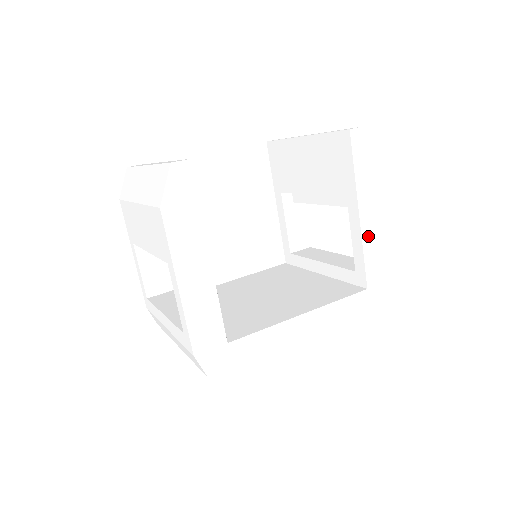
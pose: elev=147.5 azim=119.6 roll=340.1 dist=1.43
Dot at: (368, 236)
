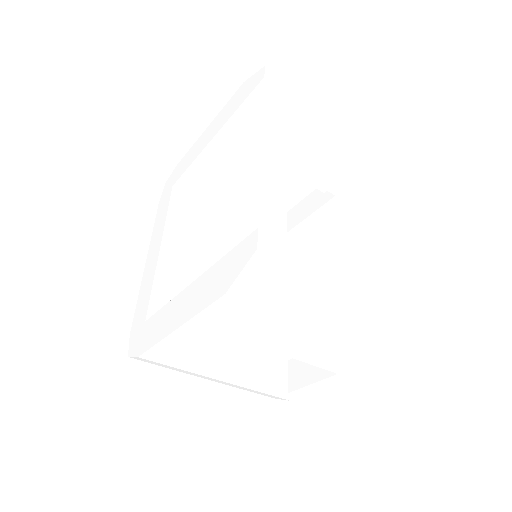
Dot at: occluded
